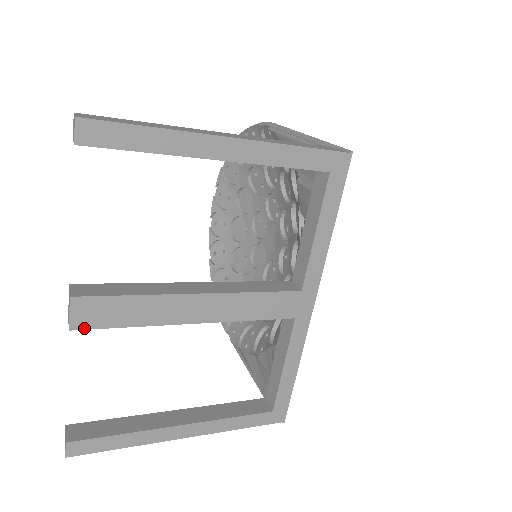
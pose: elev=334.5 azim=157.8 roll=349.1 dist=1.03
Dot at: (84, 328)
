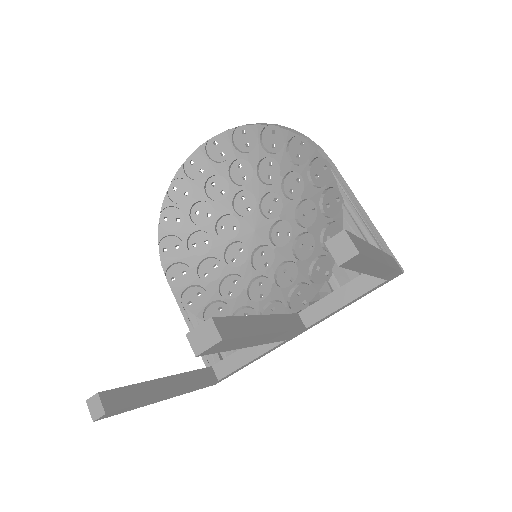
Dot at: occluded
